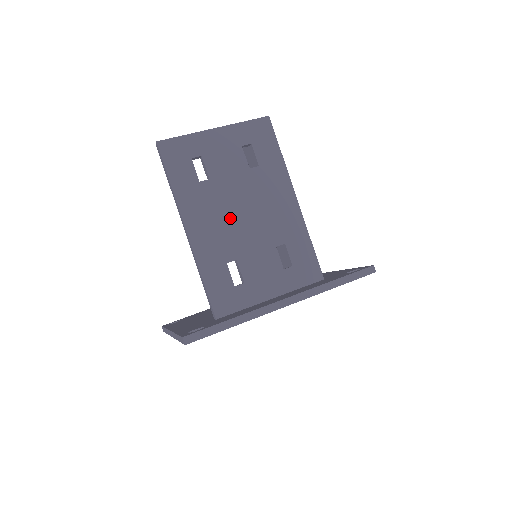
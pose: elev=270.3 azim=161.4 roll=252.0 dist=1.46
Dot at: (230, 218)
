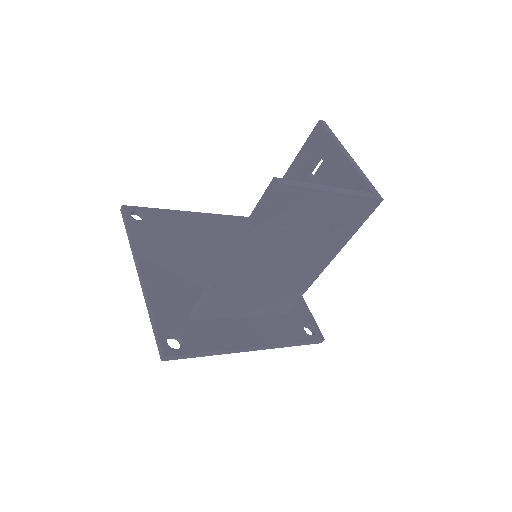
Dot at: (270, 263)
